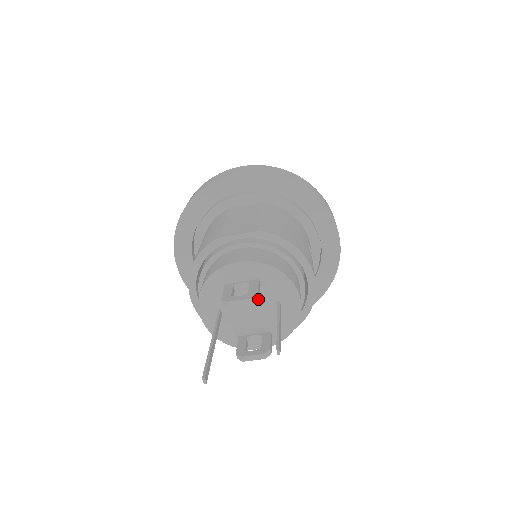
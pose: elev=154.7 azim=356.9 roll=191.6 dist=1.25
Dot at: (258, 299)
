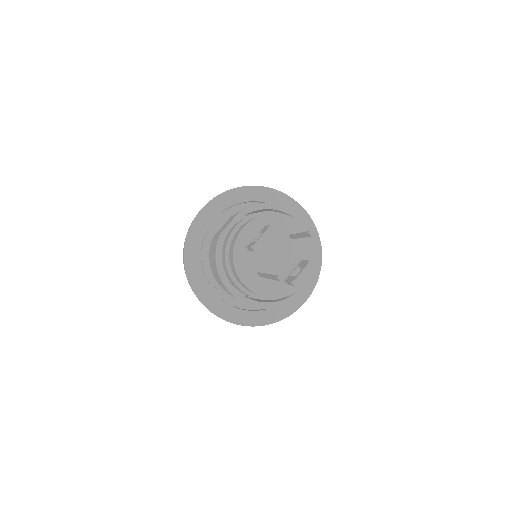
Dot at: (273, 228)
